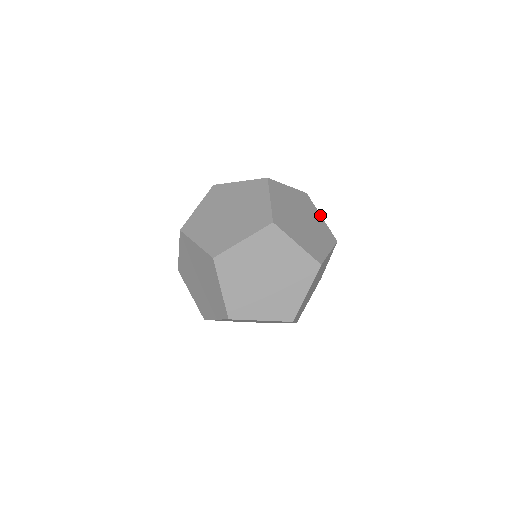
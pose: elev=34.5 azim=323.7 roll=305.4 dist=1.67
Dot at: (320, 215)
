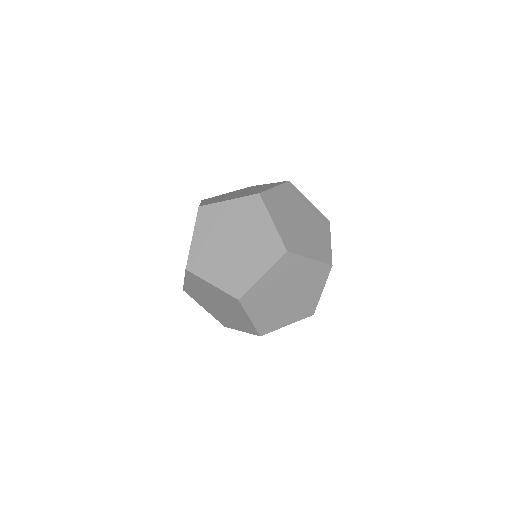
Dot at: occluded
